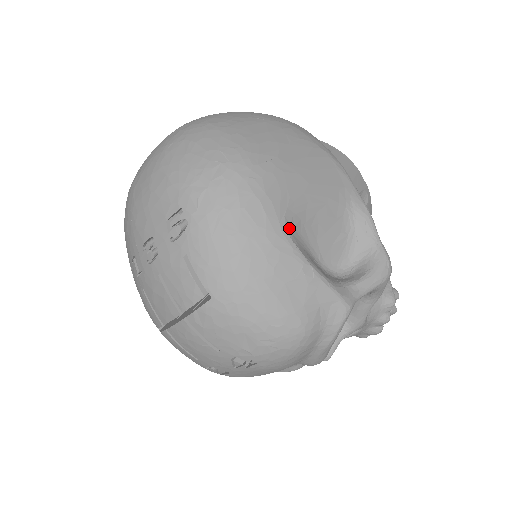
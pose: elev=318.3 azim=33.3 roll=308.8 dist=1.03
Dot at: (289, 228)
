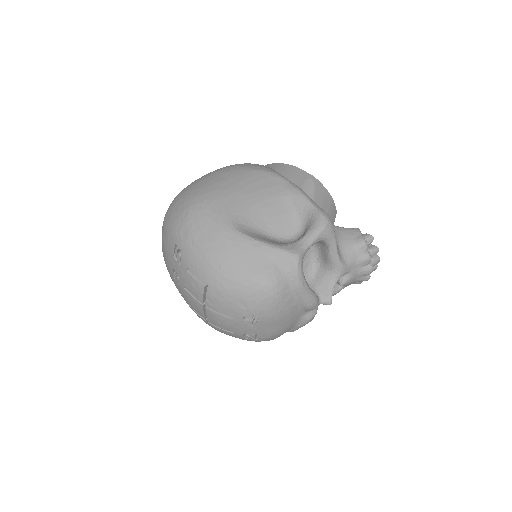
Dot at: (236, 225)
